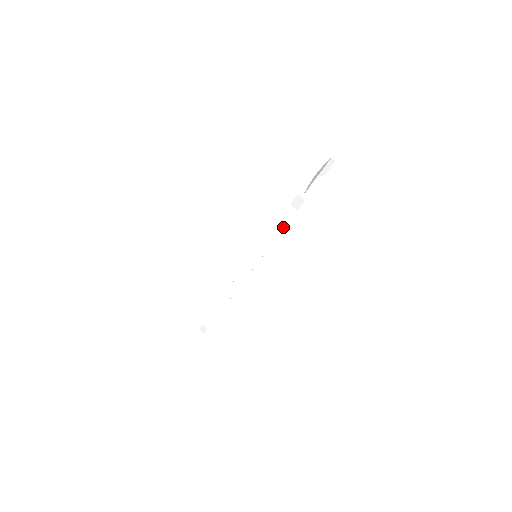
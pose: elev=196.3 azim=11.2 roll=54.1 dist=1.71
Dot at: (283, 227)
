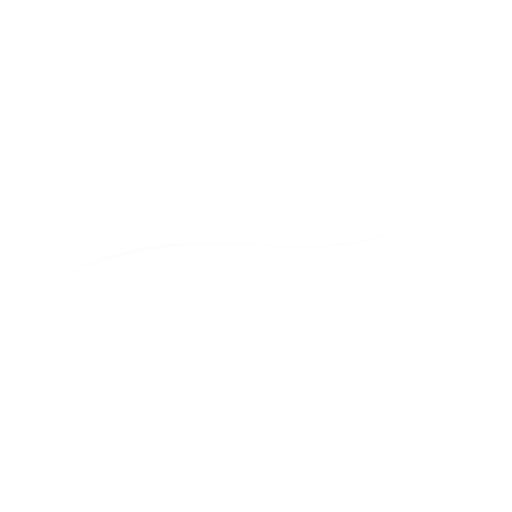
Dot at: (347, 237)
